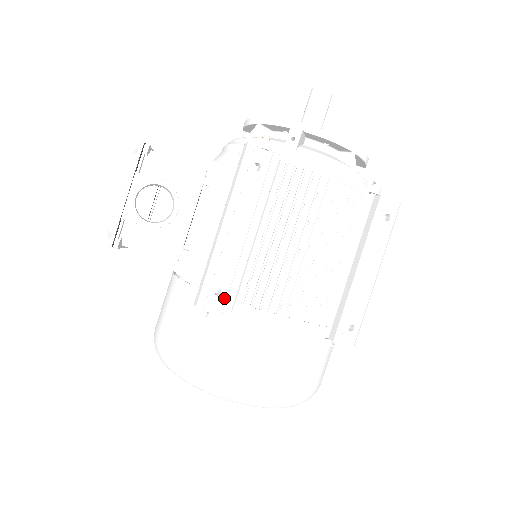
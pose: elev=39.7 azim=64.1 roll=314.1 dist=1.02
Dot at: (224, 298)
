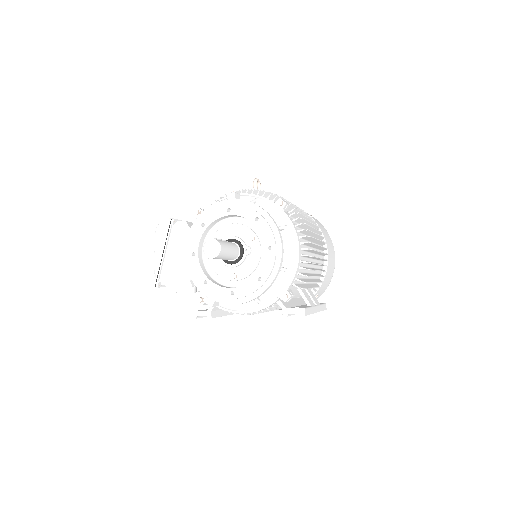
Dot at: occluded
